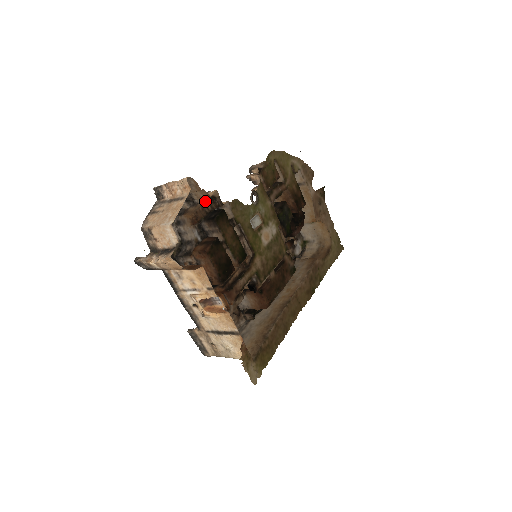
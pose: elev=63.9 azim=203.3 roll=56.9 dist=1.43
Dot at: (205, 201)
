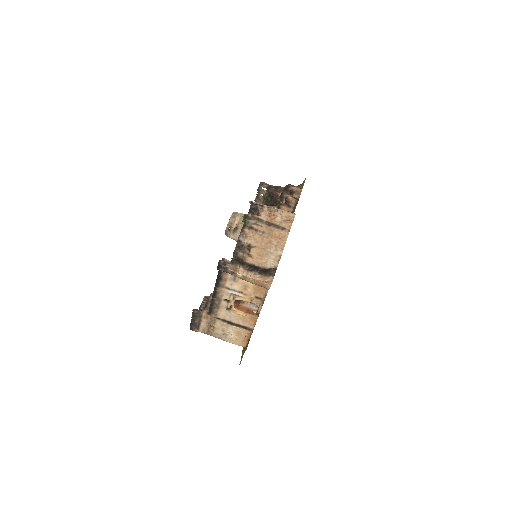
Dot at: occluded
